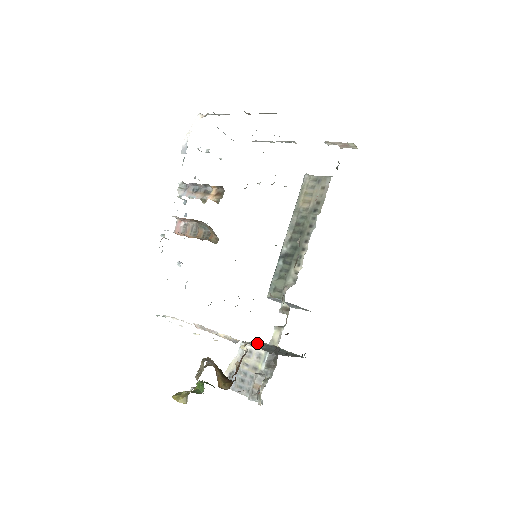
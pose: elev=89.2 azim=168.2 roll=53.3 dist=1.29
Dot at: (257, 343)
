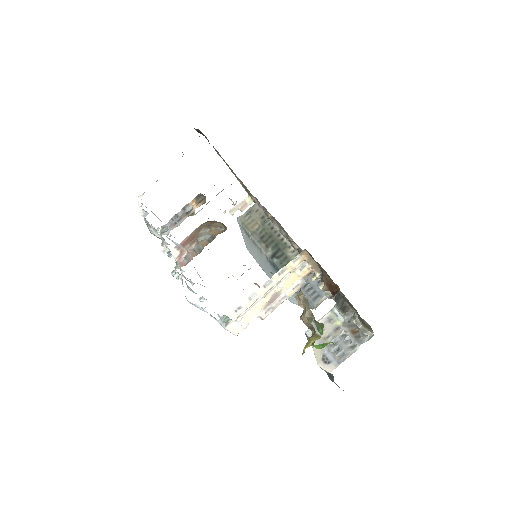
Dot at: occluded
